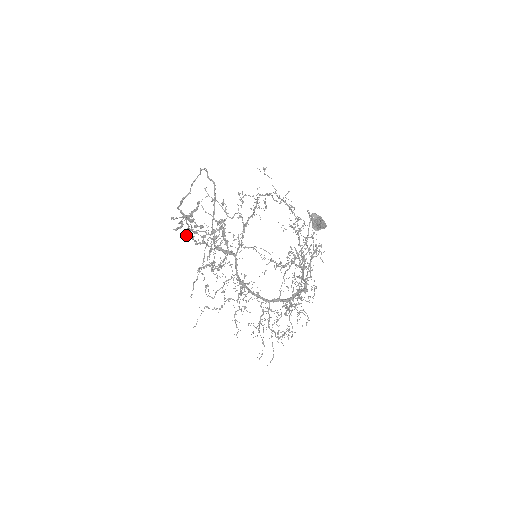
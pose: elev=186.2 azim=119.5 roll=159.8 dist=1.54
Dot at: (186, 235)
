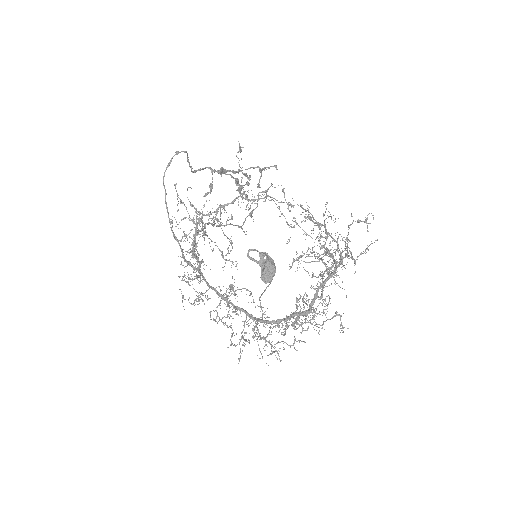
Dot at: (237, 185)
